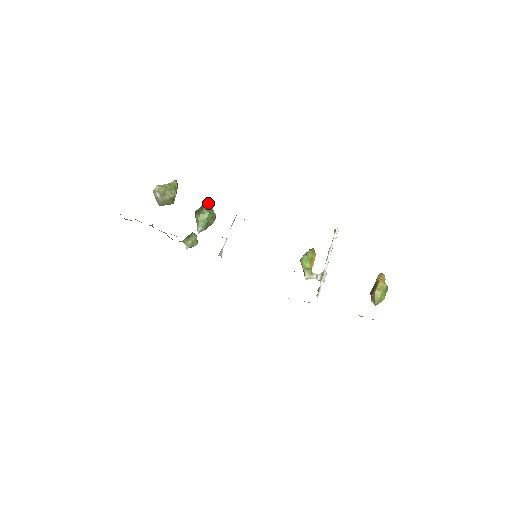
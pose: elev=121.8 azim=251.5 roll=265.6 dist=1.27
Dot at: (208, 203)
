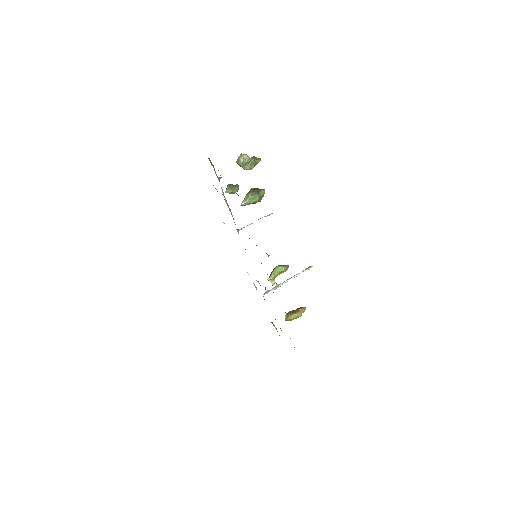
Dot at: (264, 191)
